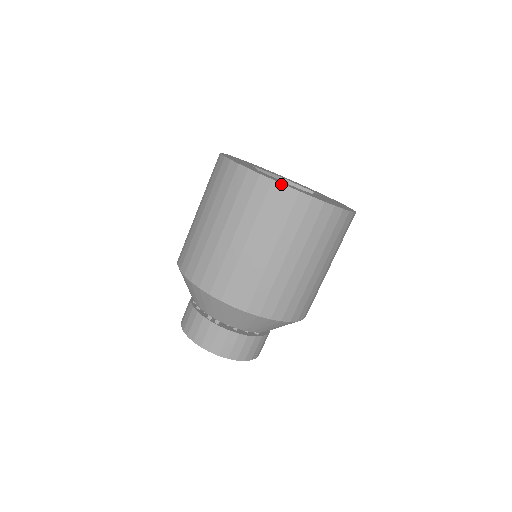
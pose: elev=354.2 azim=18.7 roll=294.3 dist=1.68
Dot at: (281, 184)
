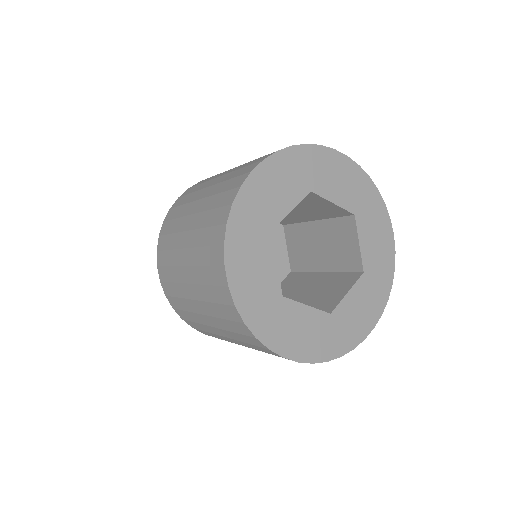
Dot at: (232, 299)
